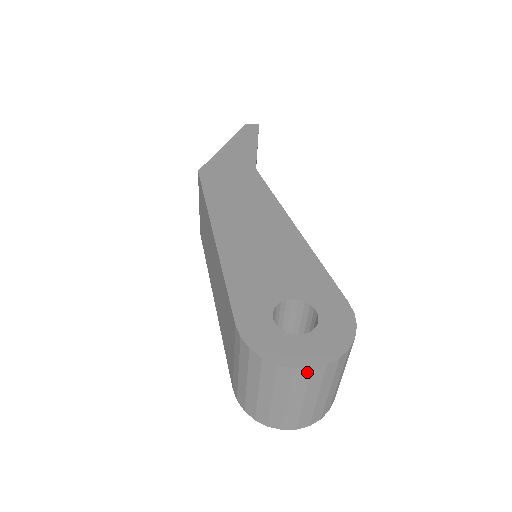
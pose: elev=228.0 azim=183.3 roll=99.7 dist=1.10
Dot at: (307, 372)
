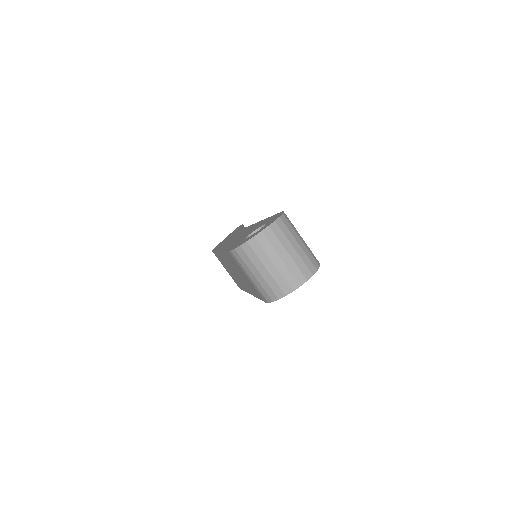
Dot at: (262, 235)
